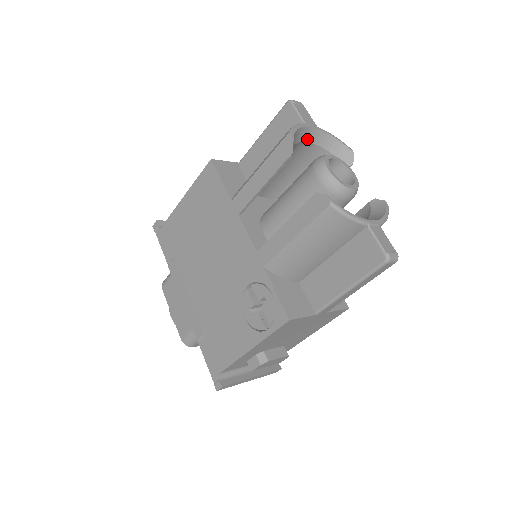
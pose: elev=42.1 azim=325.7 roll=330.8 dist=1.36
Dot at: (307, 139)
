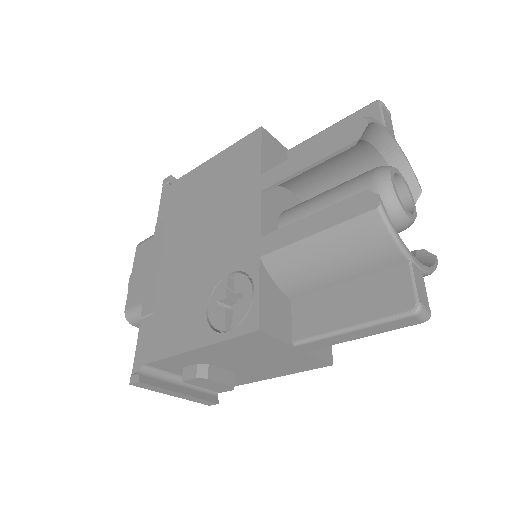
Dot at: (379, 146)
